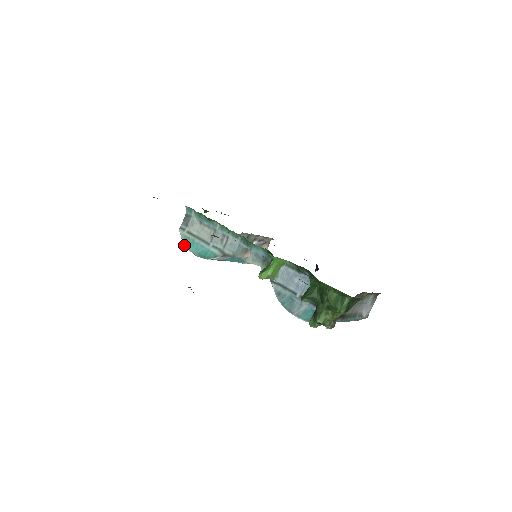
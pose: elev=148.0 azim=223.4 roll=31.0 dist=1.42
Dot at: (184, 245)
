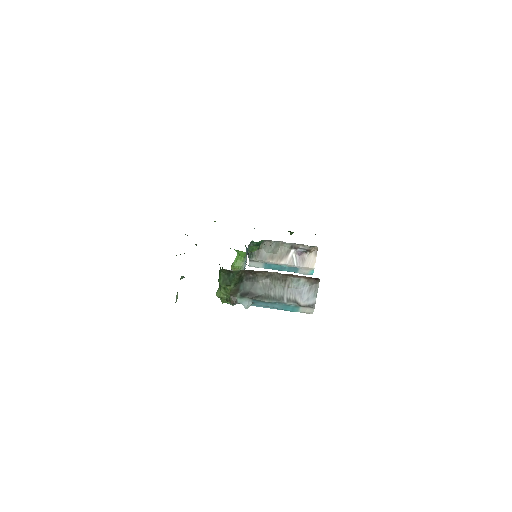
Dot at: occluded
